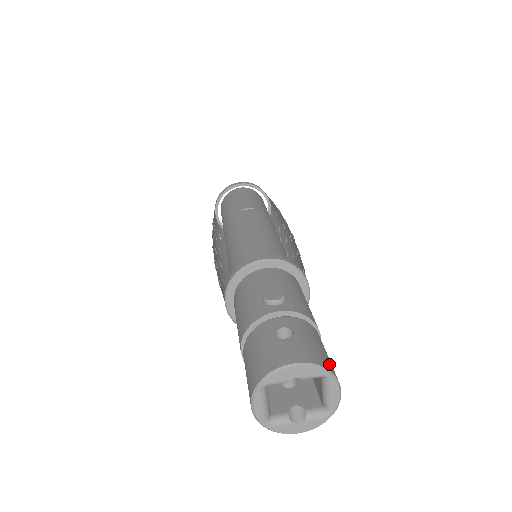
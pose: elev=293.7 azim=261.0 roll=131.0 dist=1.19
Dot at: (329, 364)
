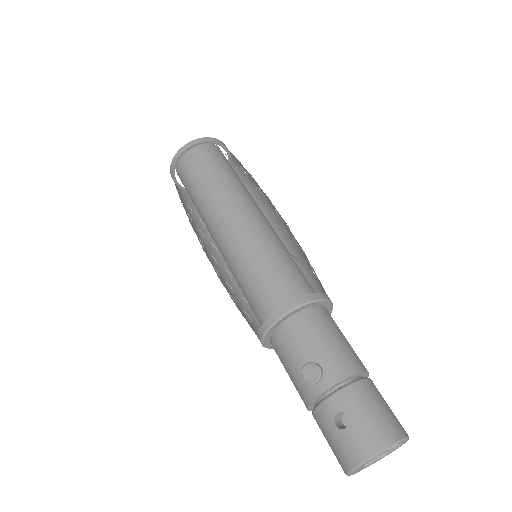
Dot at: (389, 430)
